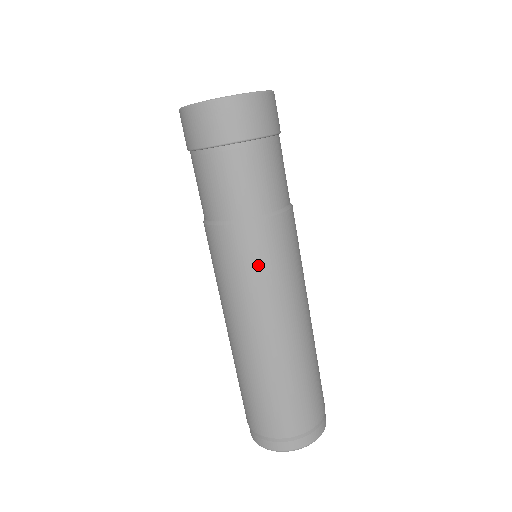
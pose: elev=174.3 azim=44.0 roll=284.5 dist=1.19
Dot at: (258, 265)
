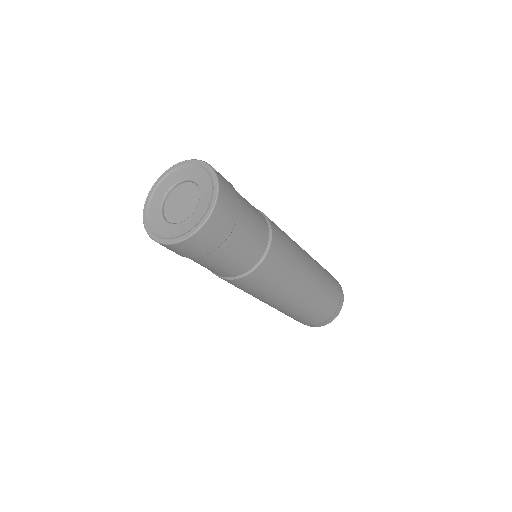
Dot at: (257, 289)
